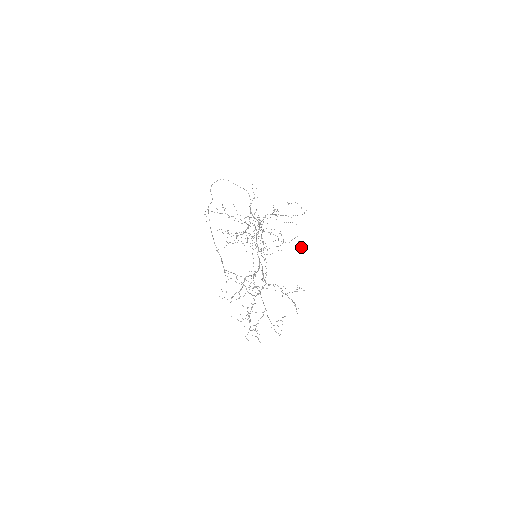
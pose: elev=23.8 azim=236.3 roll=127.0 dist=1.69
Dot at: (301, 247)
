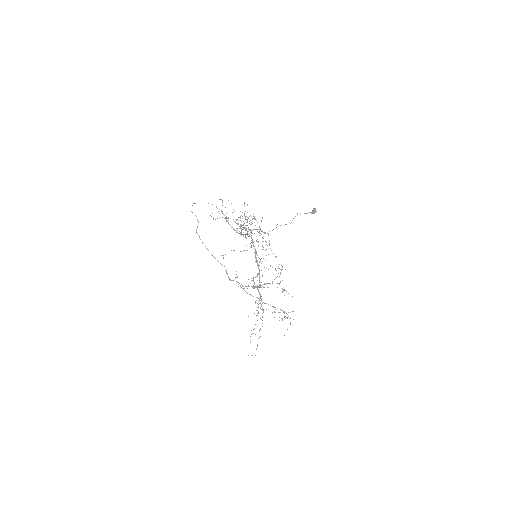
Dot at: (315, 211)
